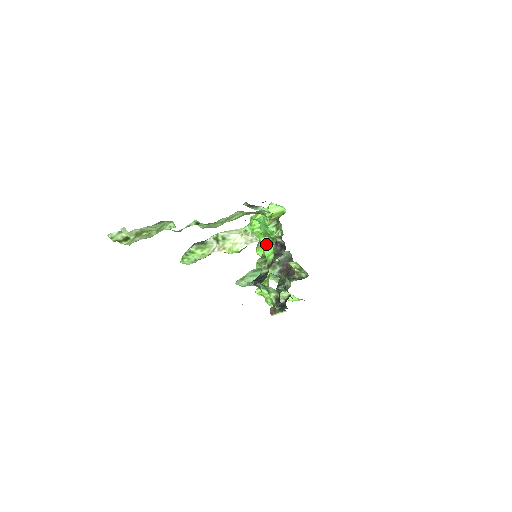
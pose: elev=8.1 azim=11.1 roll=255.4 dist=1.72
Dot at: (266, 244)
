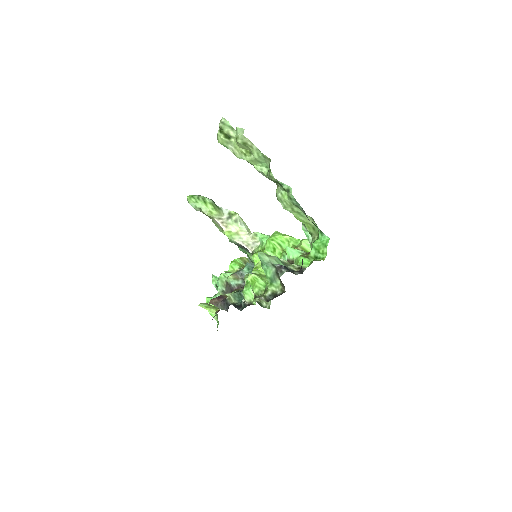
Dot at: (305, 255)
